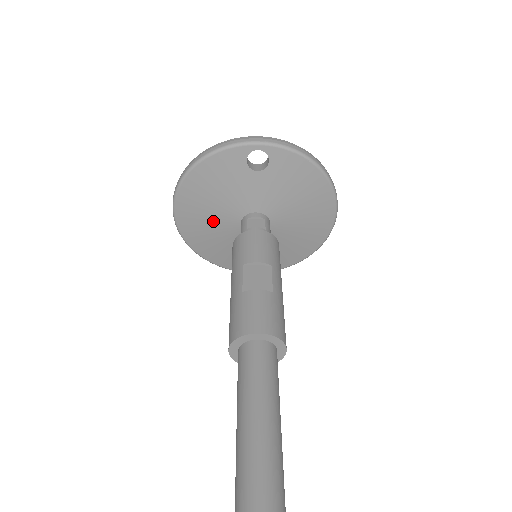
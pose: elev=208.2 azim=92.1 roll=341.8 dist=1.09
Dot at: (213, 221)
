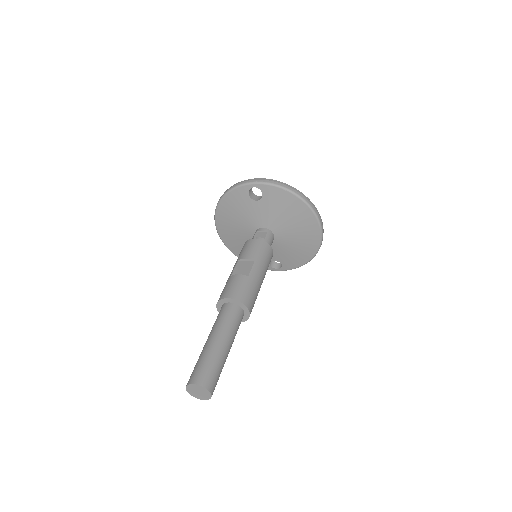
Dot at: (240, 235)
